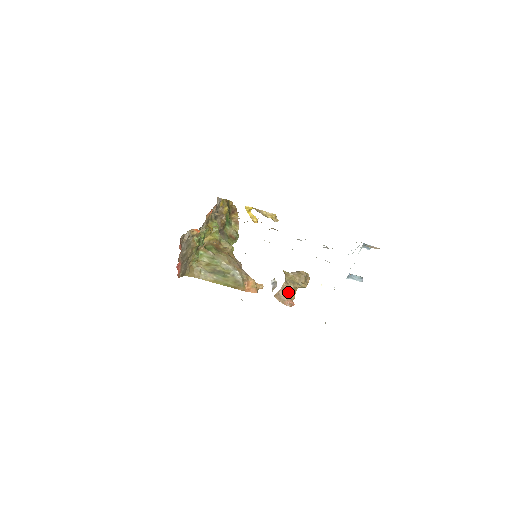
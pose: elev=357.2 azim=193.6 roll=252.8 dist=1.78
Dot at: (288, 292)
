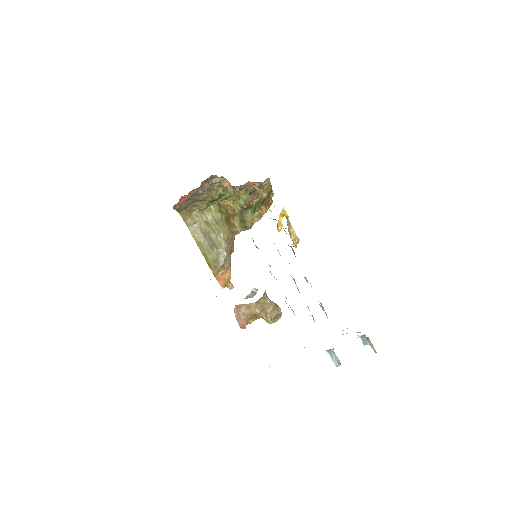
Dot at: (250, 313)
